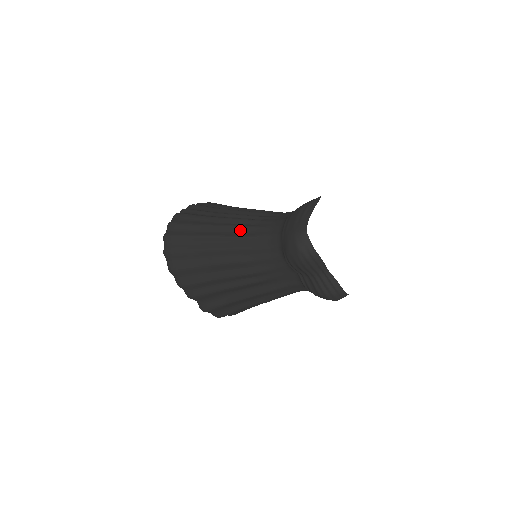
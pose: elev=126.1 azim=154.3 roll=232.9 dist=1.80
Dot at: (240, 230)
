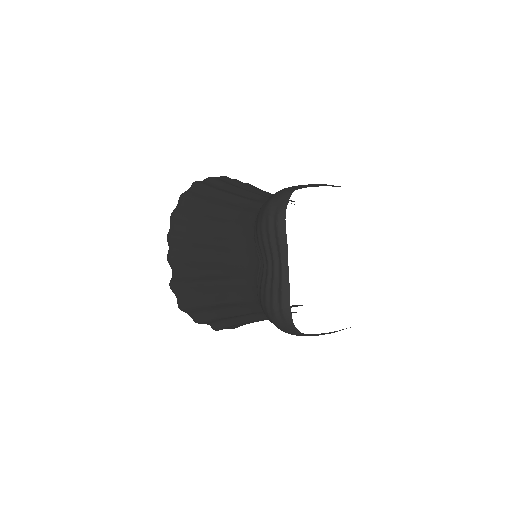
Dot at: (250, 195)
